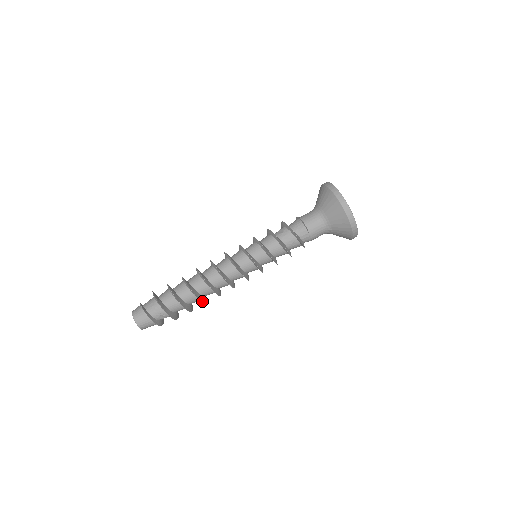
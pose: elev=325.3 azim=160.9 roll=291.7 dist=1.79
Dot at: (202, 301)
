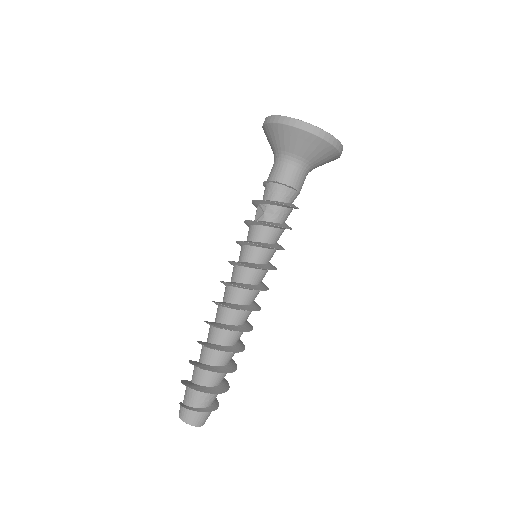
Dot at: (243, 346)
